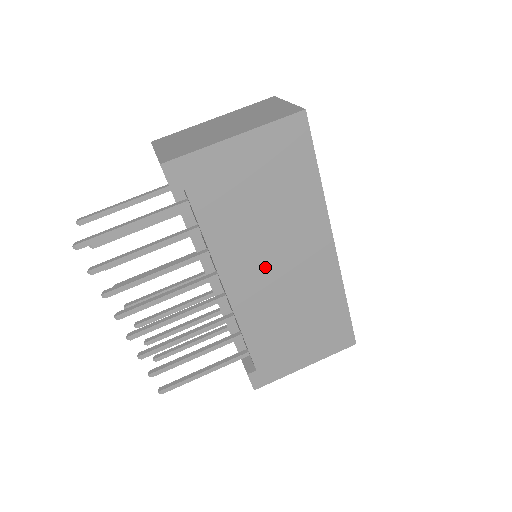
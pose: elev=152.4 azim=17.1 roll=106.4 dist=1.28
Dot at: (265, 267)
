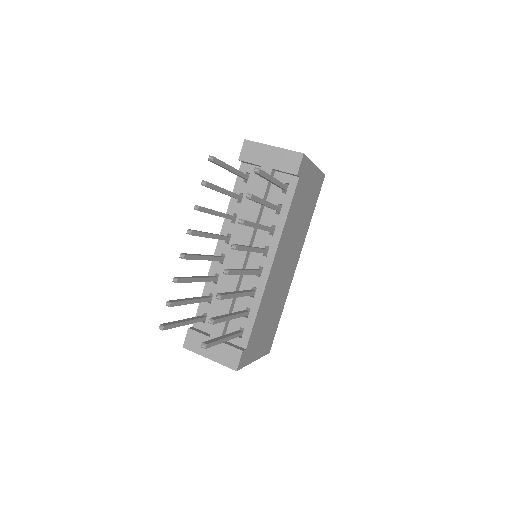
Dot at: (284, 259)
